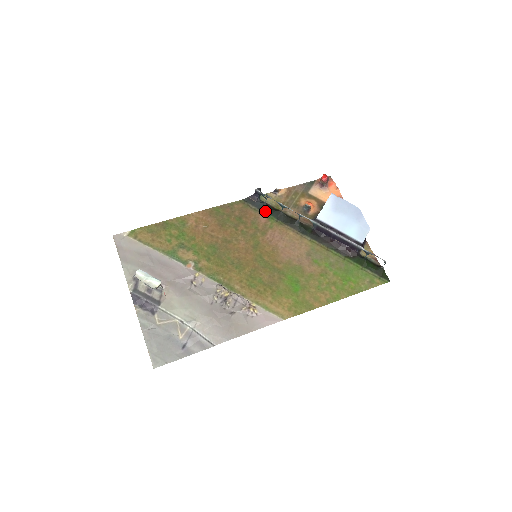
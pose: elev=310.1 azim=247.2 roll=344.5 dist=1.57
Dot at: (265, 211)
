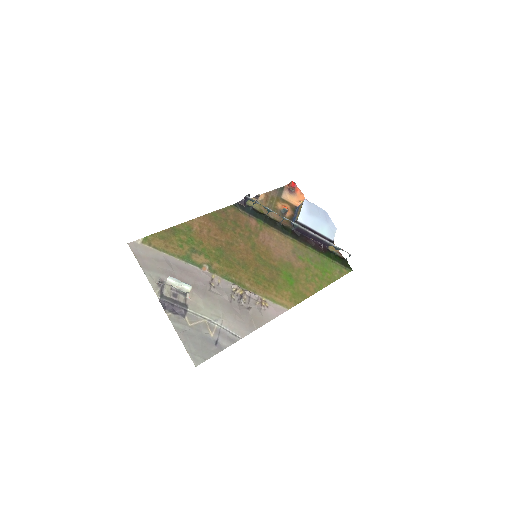
Dot at: (253, 215)
